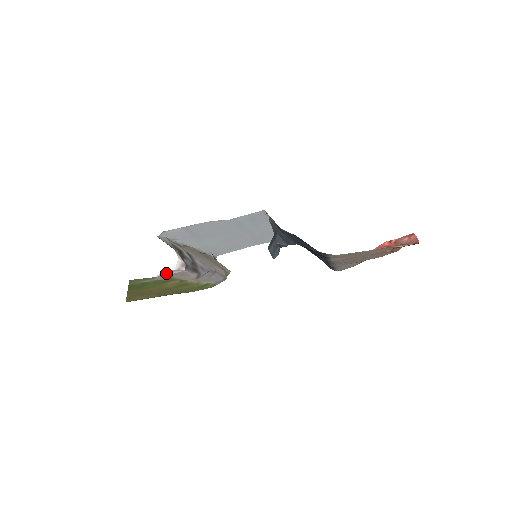
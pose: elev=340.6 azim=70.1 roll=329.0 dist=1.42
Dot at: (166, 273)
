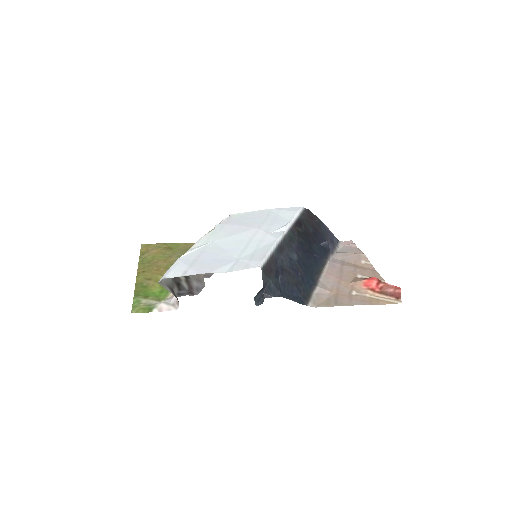
Dot at: (162, 308)
